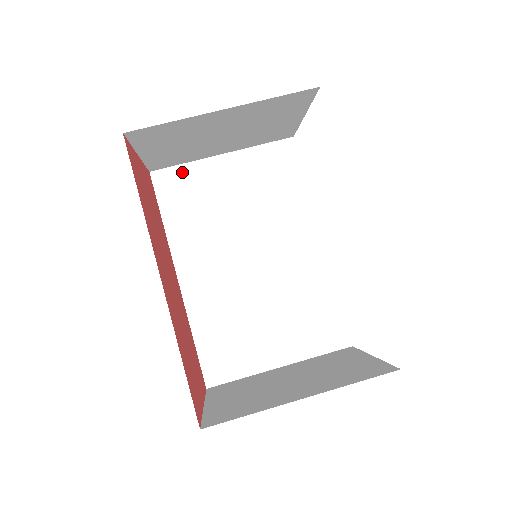
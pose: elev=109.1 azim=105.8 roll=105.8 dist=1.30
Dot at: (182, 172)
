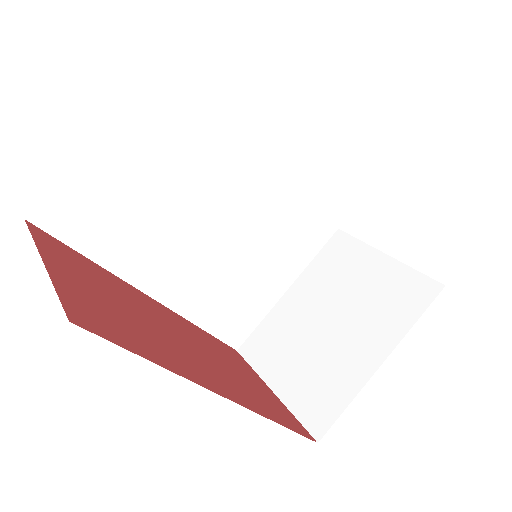
Dot at: (69, 189)
